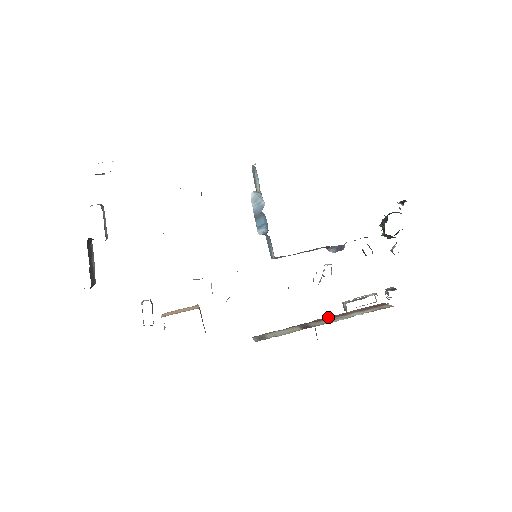
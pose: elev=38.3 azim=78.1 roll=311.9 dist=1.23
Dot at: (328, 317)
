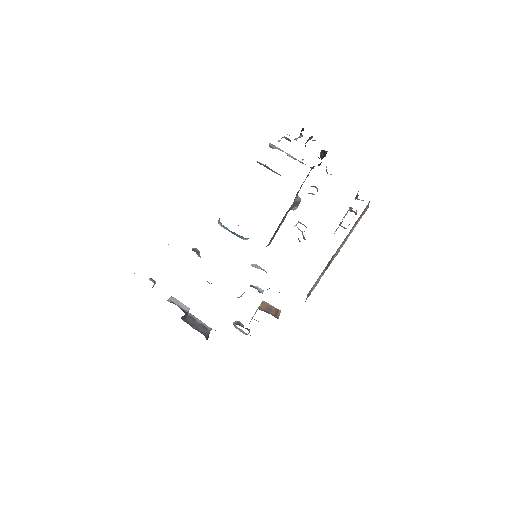
Dot at: occluded
